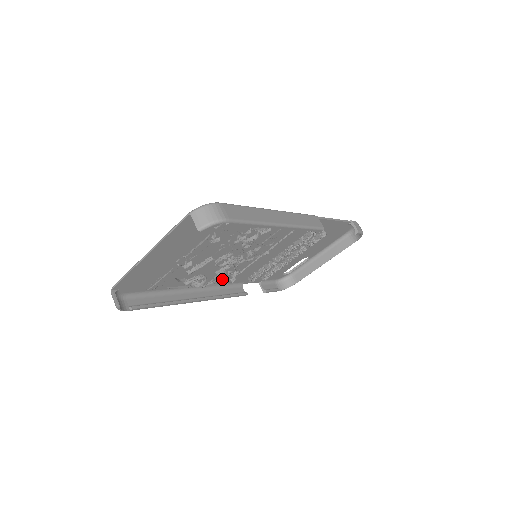
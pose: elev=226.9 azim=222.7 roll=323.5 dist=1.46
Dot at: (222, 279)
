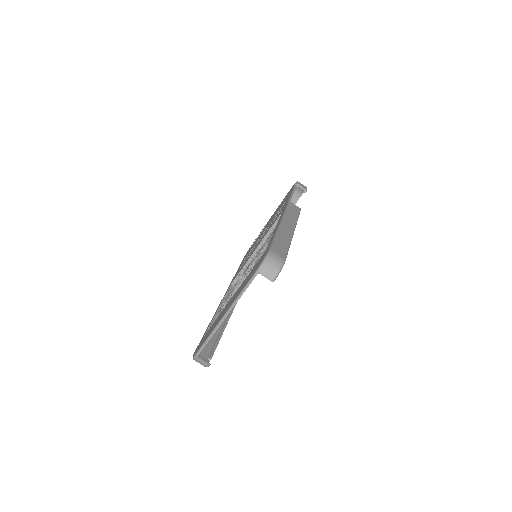
Dot at: occluded
